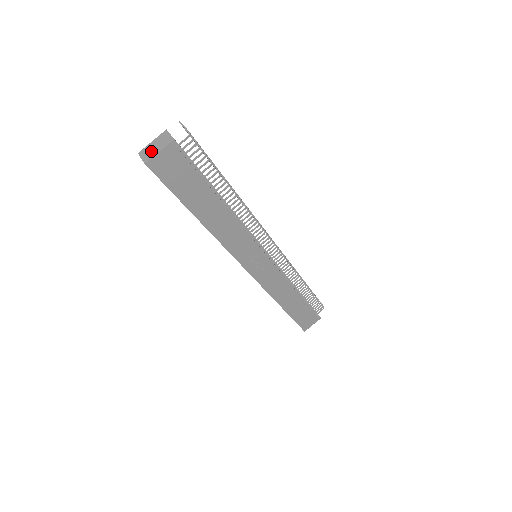
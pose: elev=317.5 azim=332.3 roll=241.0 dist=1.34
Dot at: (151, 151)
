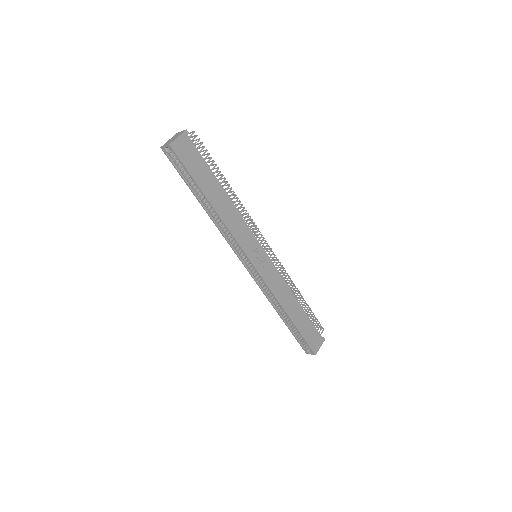
Dot at: (171, 140)
